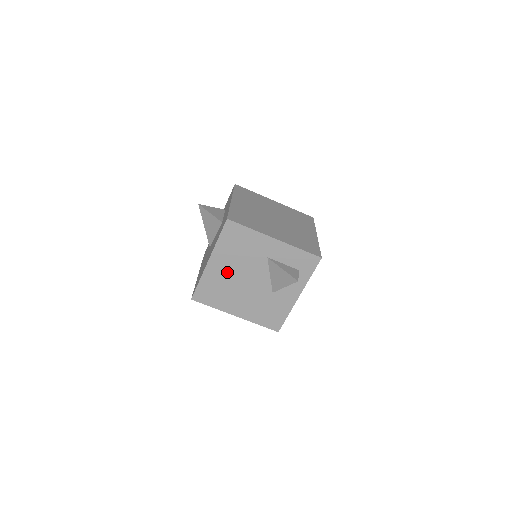
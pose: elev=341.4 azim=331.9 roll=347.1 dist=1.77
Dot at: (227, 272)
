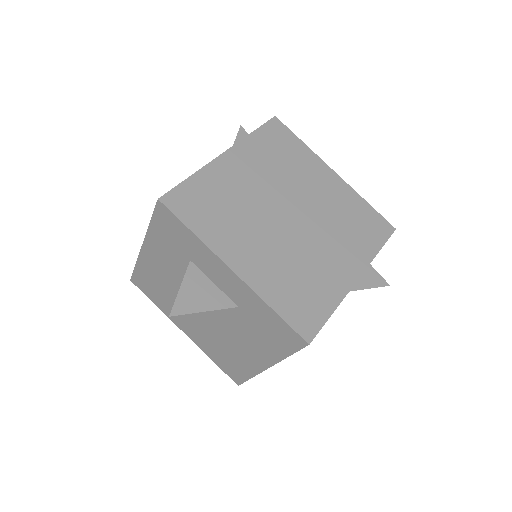
Dot at: occluded
